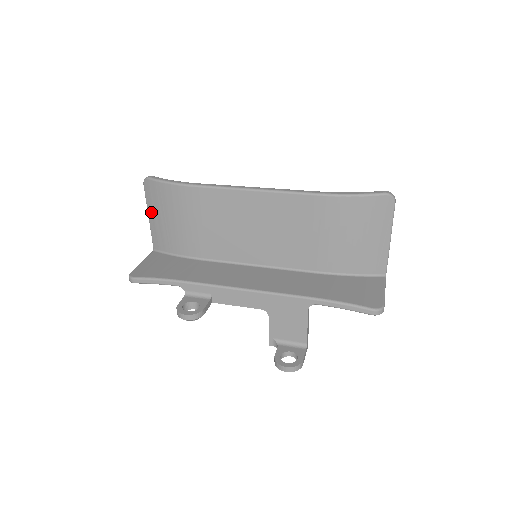
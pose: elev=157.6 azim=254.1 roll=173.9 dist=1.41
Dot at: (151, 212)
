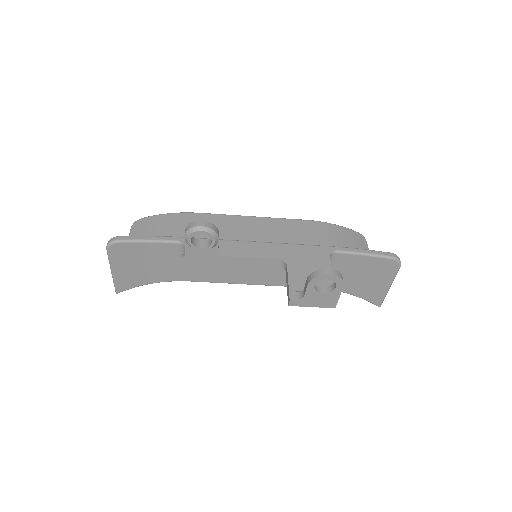
Dot at: occluded
